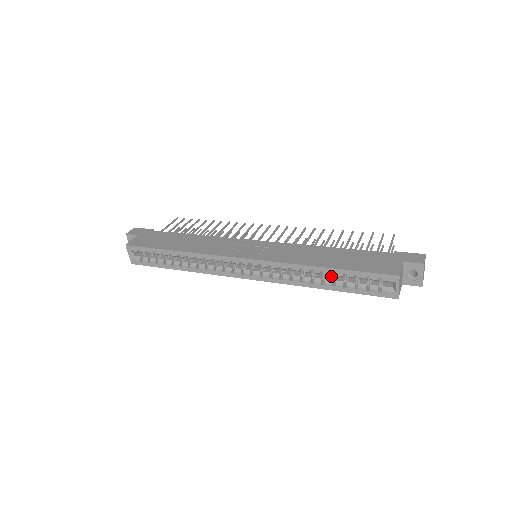
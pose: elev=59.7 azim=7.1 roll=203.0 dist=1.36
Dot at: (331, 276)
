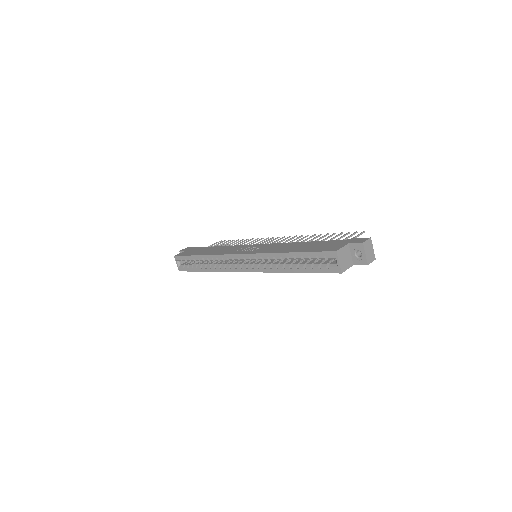
Dot at: (298, 262)
